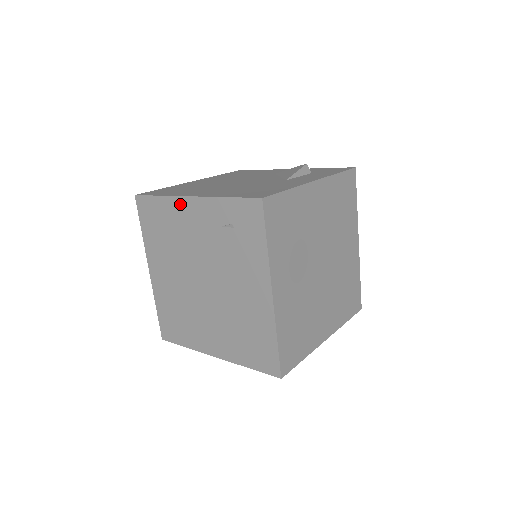
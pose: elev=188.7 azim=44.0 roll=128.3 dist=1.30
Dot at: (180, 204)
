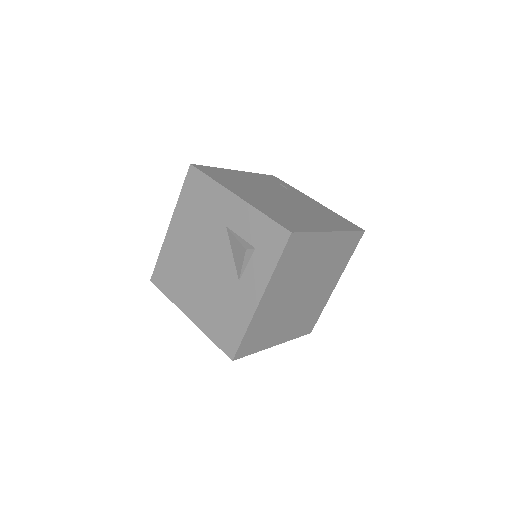
Dot at: occluded
